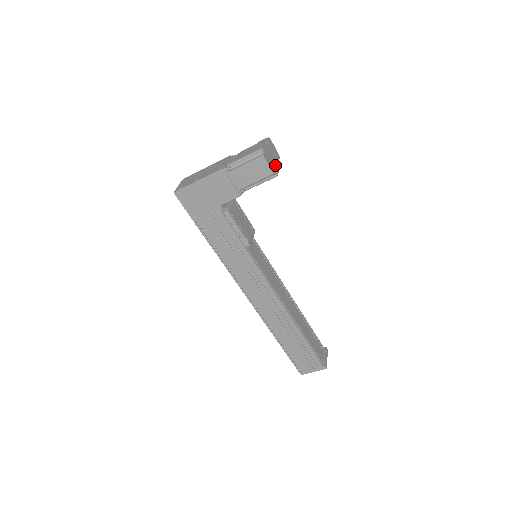
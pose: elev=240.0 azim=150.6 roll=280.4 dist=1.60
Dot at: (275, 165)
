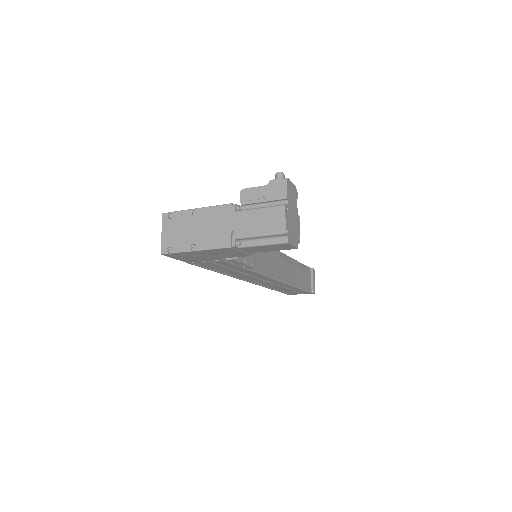
Dot at: (297, 225)
